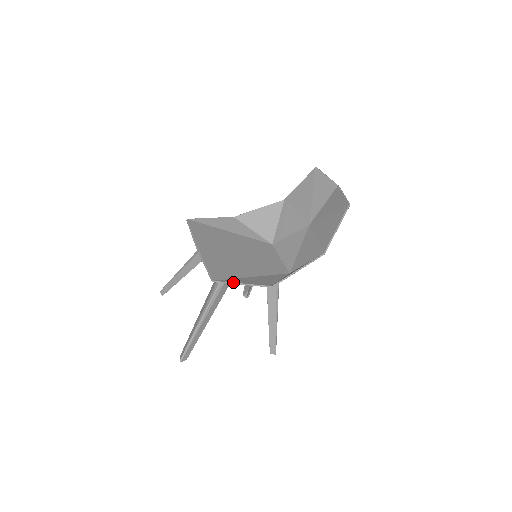
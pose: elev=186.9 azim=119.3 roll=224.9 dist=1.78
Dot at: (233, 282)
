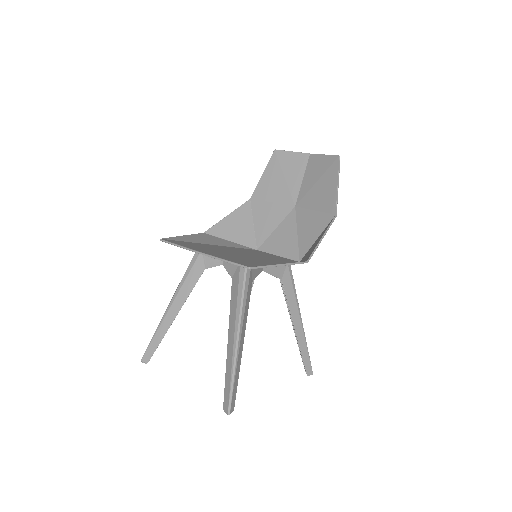
Dot at: (270, 265)
